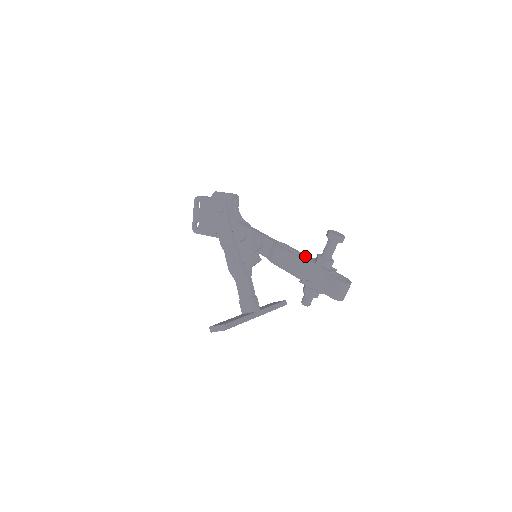
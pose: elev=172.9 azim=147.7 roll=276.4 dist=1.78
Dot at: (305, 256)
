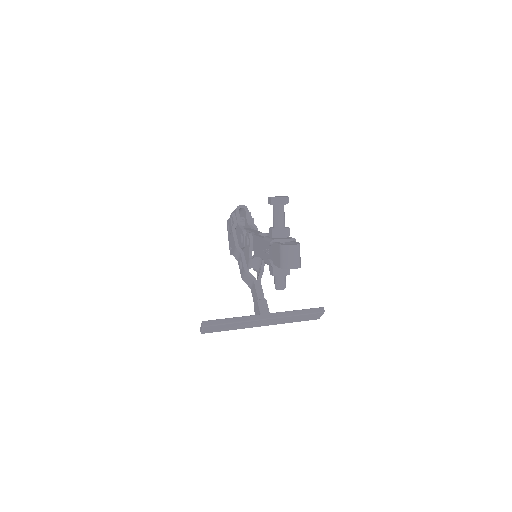
Dot at: occluded
